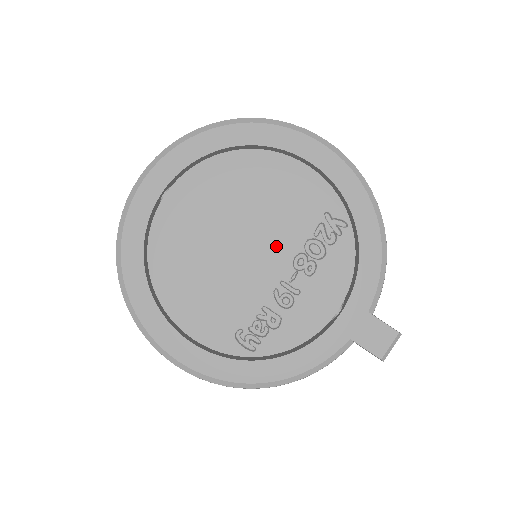
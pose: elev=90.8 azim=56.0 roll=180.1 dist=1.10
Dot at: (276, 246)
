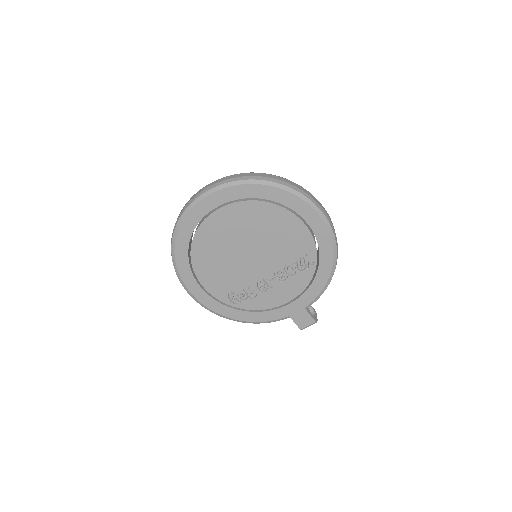
Dot at: (269, 261)
